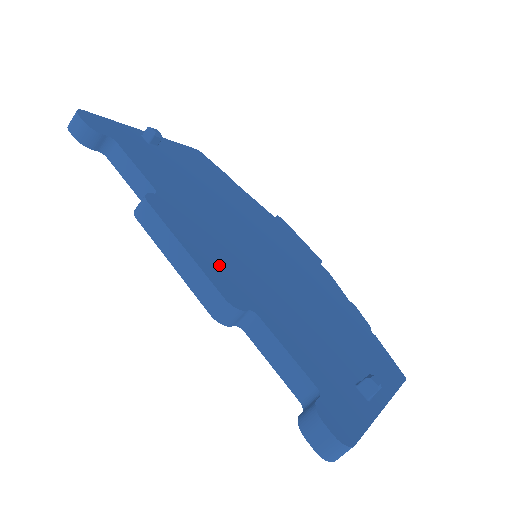
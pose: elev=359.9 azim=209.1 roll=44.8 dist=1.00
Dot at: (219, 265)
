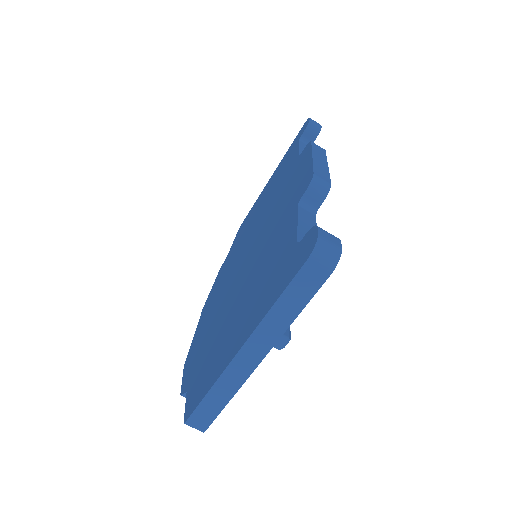
Dot at: occluded
